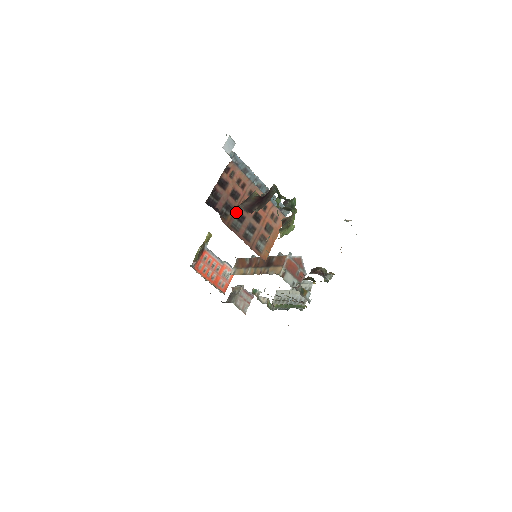
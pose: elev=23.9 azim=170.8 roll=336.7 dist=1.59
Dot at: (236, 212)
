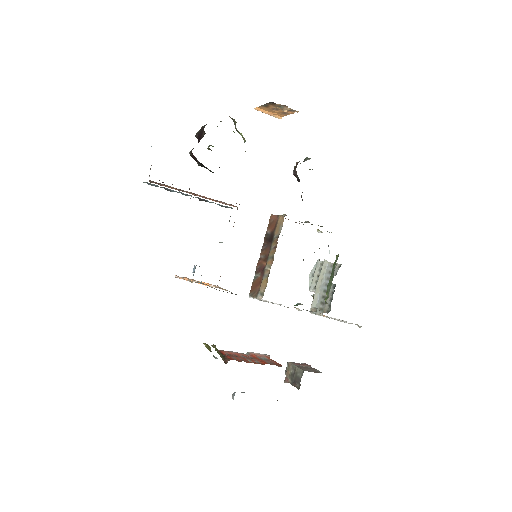
Dot at: occluded
